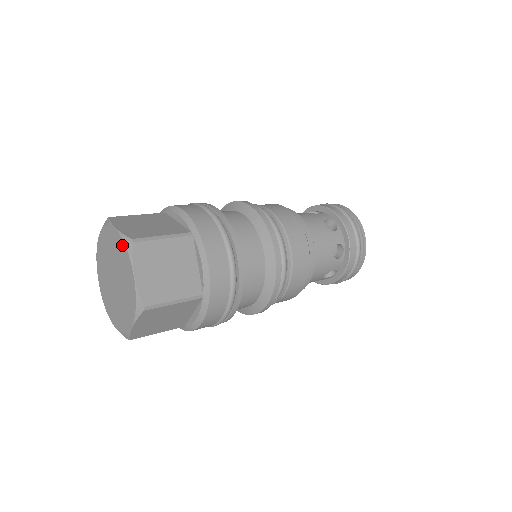
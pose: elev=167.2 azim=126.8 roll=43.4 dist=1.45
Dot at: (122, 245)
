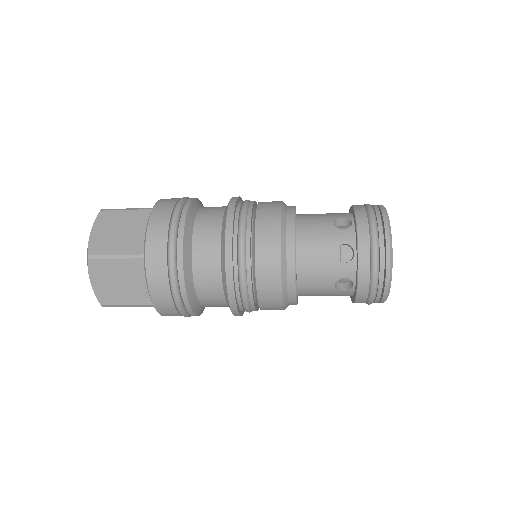
Dot at: occluded
